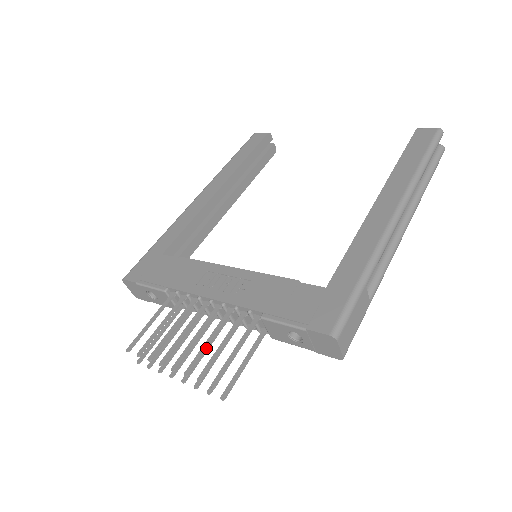
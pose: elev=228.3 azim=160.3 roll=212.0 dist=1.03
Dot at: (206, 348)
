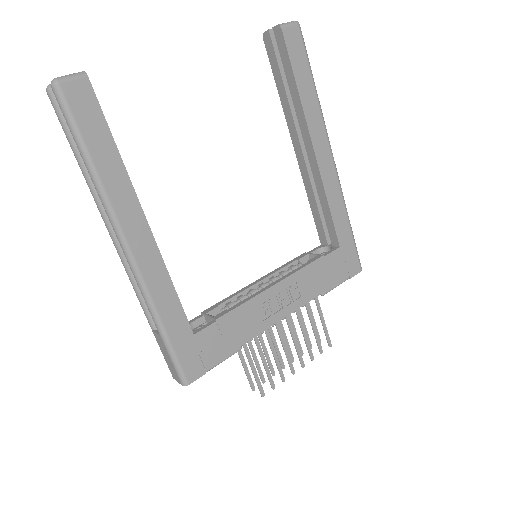
Dot at: occluded
